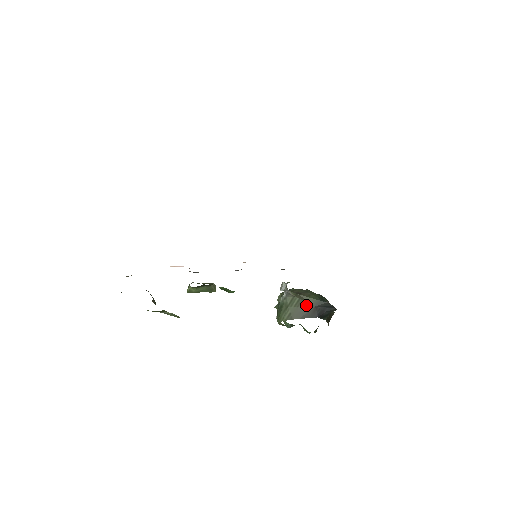
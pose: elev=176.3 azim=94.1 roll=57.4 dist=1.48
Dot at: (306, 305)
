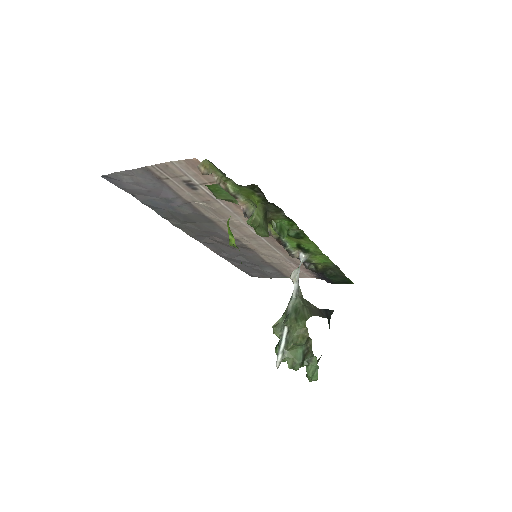
Dot at: (313, 306)
